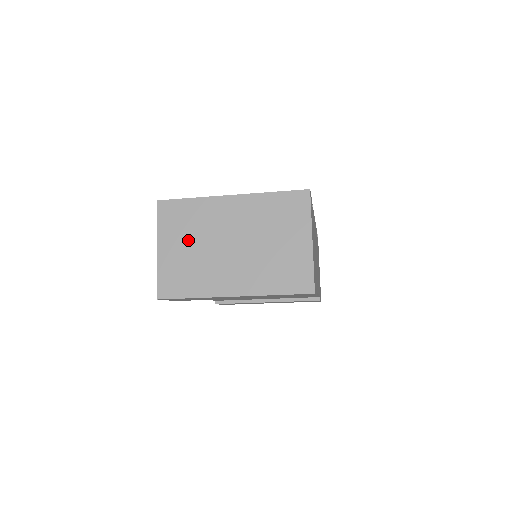
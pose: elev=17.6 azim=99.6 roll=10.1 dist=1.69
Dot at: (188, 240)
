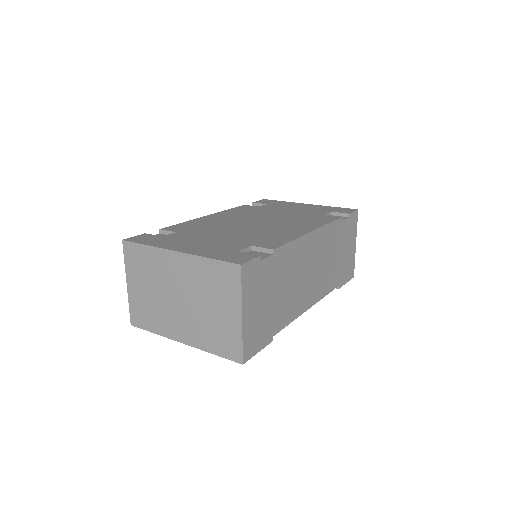
Dot at: (147, 283)
